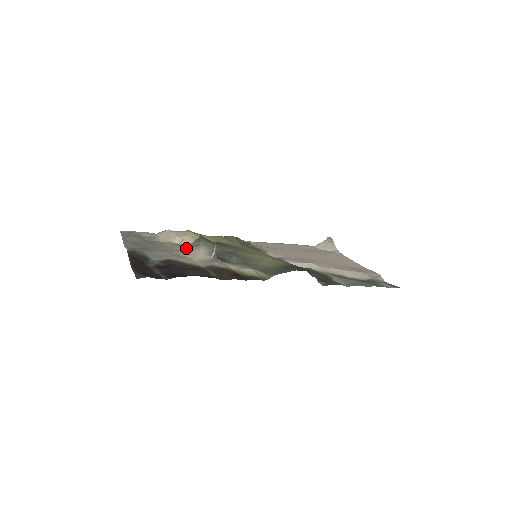
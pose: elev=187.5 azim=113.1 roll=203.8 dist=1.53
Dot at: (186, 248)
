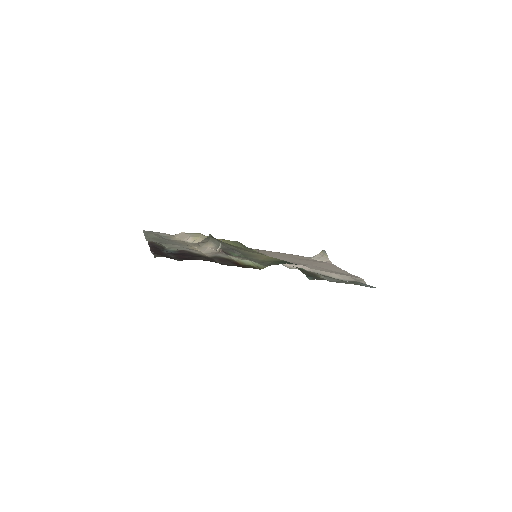
Dot at: (197, 244)
